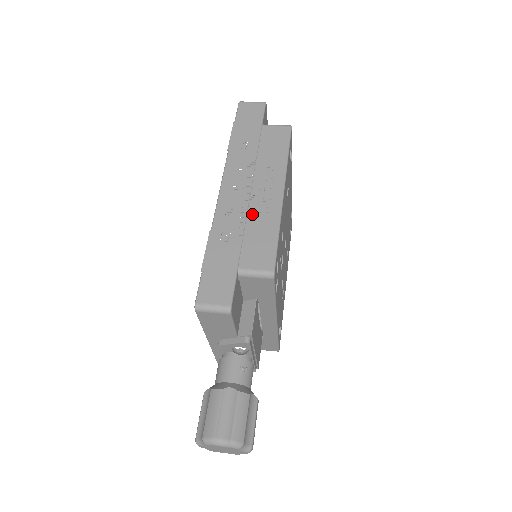
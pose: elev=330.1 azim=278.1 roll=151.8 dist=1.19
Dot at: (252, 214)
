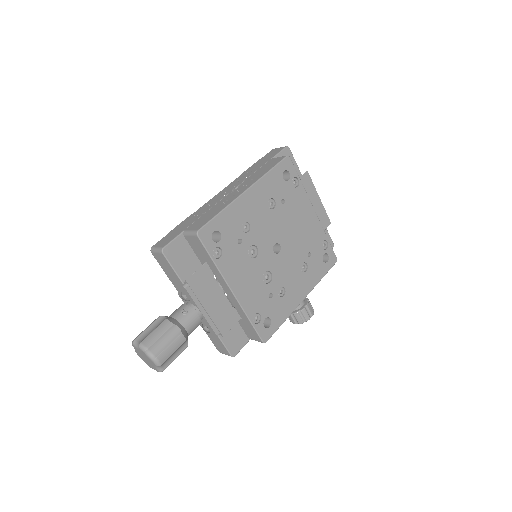
Dot at: (218, 204)
